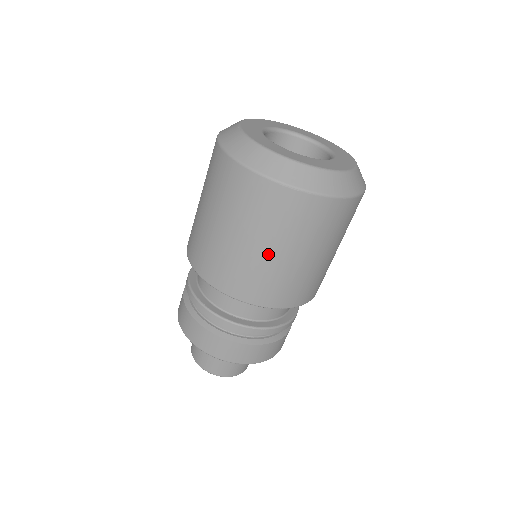
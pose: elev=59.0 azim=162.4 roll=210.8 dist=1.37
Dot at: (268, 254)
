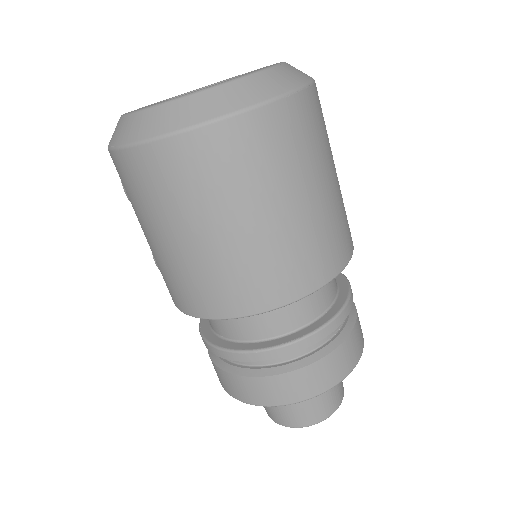
Dot at: (323, 194)
